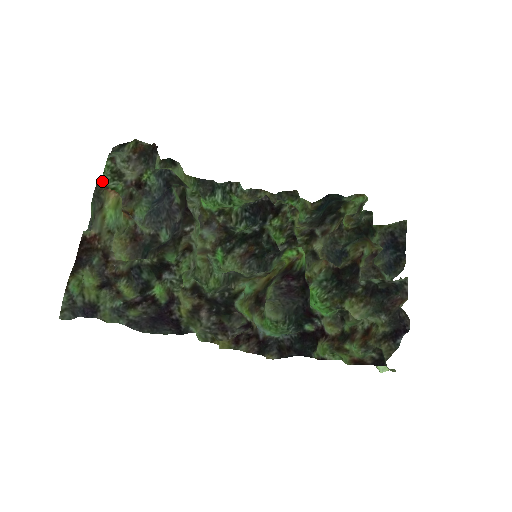
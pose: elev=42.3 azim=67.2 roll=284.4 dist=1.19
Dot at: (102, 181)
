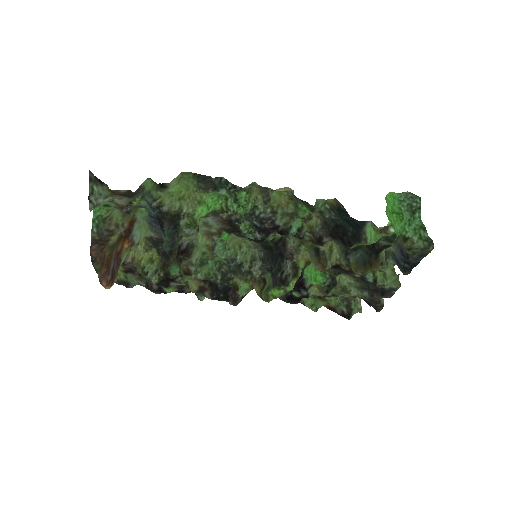
Dot at: (94, 242)
